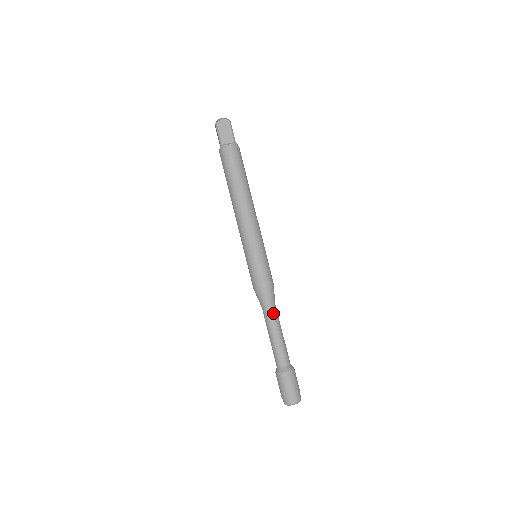
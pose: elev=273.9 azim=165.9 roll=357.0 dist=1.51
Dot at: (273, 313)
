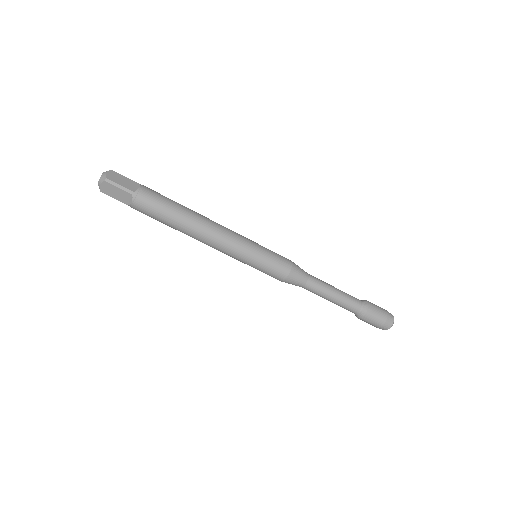
Dot at: (313, 288)
